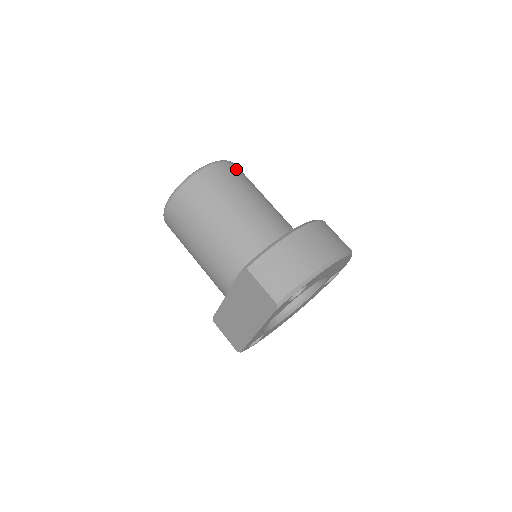
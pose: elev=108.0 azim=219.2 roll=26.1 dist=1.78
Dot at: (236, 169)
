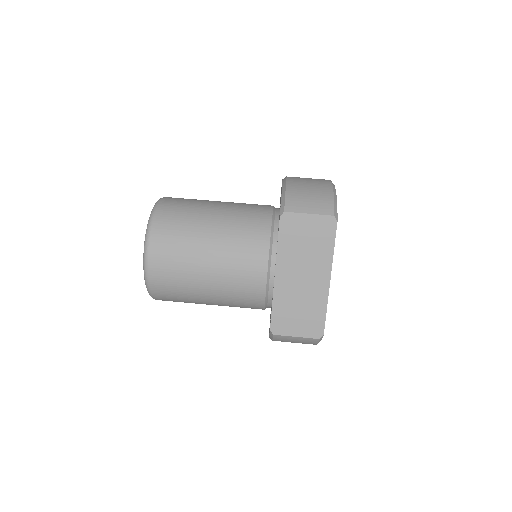
Dot at: occluded
